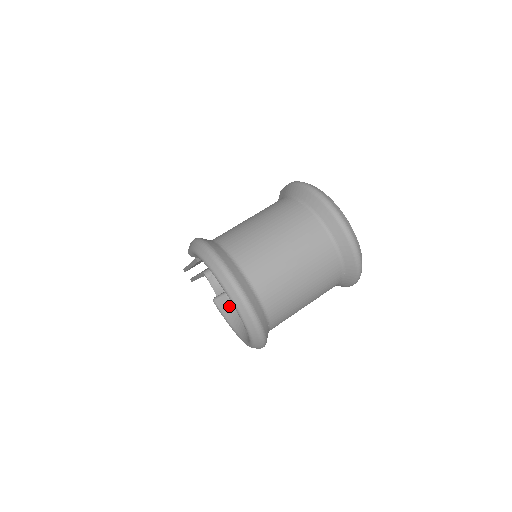
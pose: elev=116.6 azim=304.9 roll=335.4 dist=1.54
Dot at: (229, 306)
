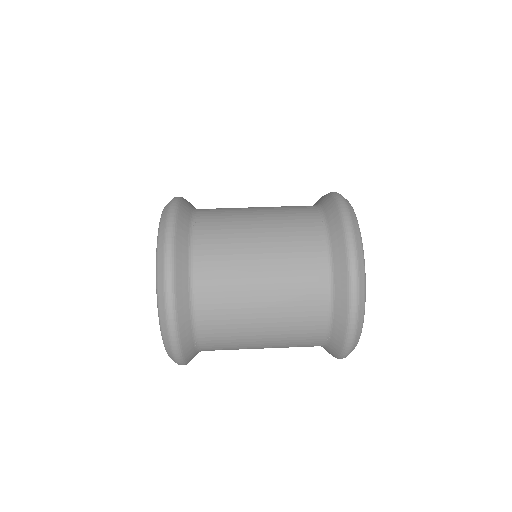
Dot at: occluded
